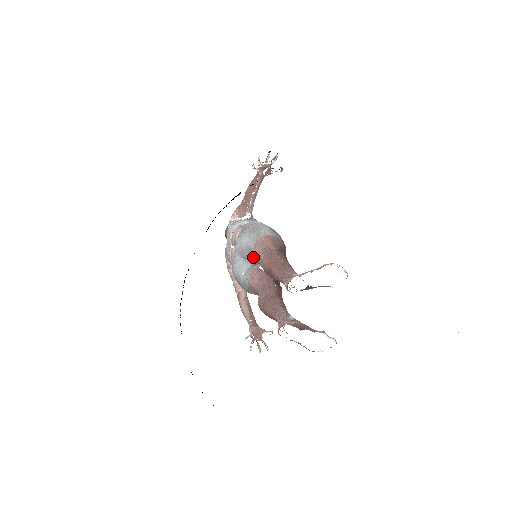
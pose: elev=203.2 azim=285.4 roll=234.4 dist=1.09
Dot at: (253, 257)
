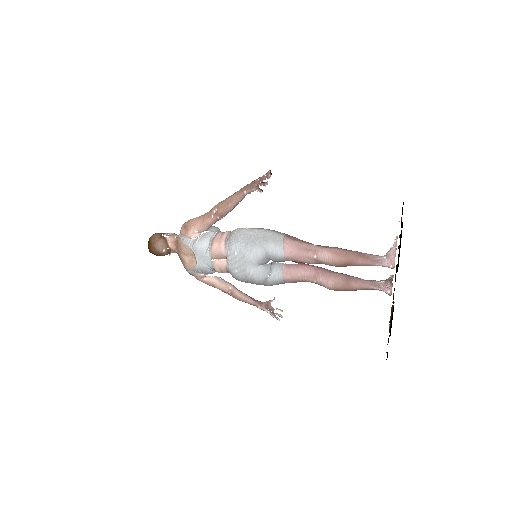
Dot at: (284, 260)
